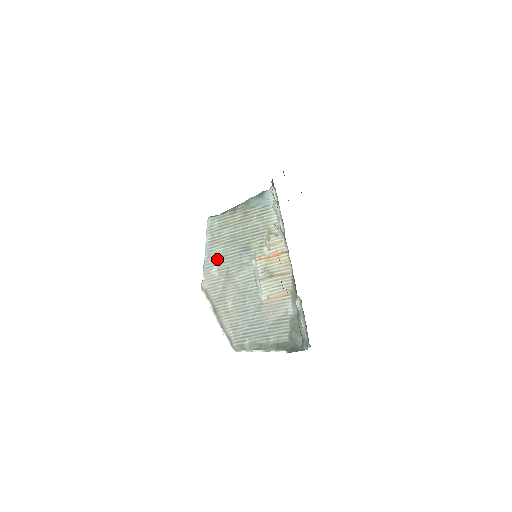
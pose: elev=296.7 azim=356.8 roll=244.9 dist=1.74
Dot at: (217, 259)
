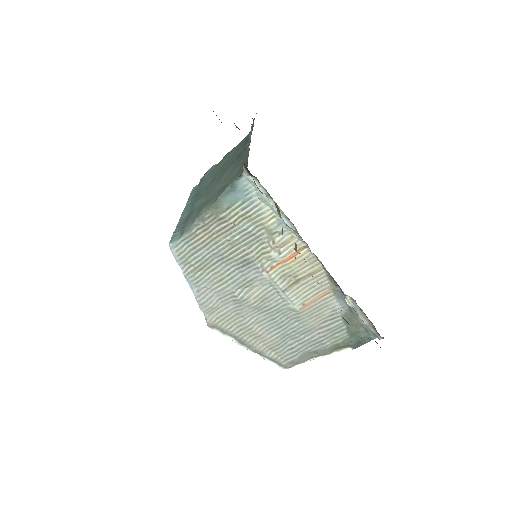
Dot at: (211, 288)
